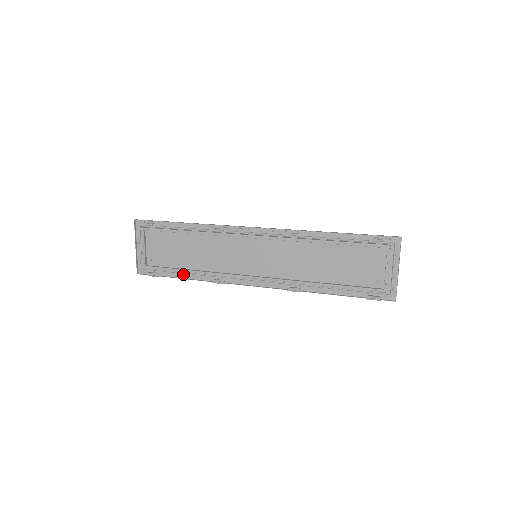
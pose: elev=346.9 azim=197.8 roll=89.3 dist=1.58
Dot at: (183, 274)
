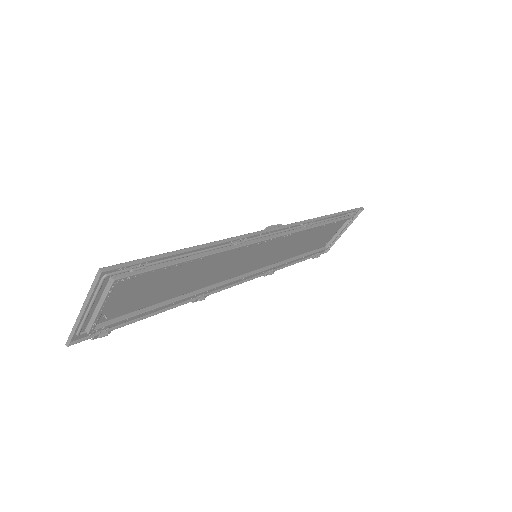
Dot at: occluded
